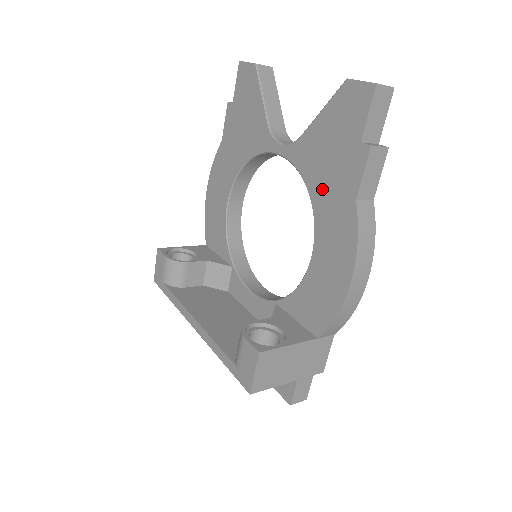
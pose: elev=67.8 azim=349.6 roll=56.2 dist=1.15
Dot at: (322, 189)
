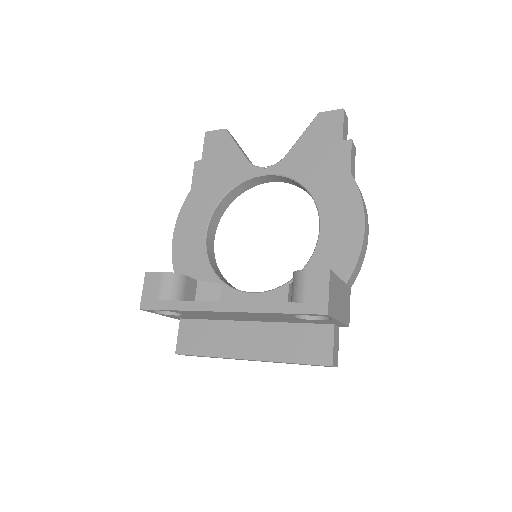
Dot at: (317, 179)
